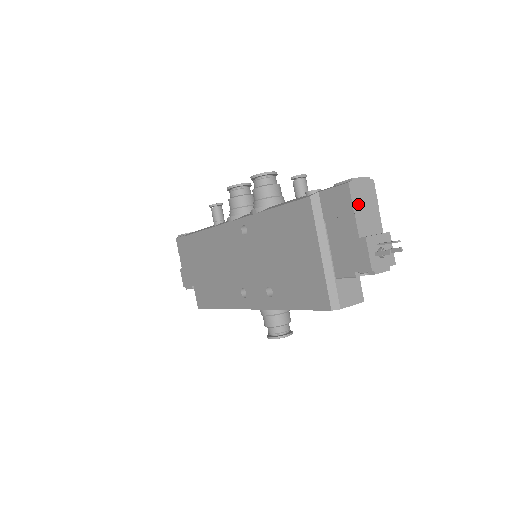
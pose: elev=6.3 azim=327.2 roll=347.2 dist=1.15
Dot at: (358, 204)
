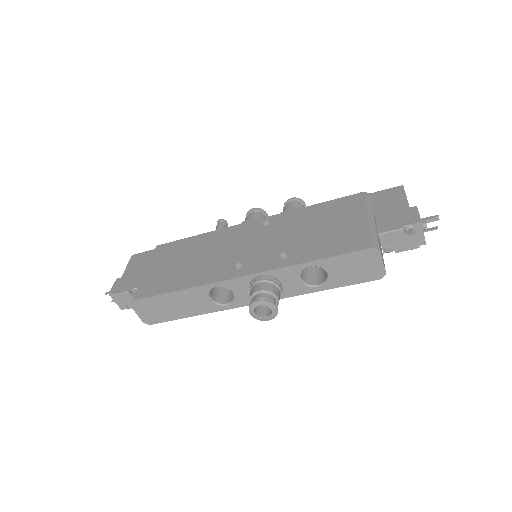
Dot at: occluded
